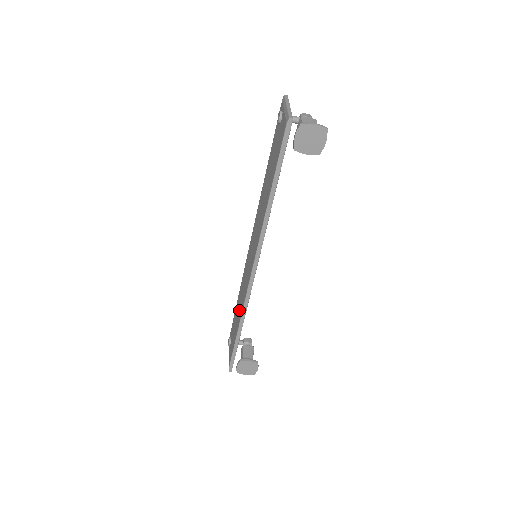
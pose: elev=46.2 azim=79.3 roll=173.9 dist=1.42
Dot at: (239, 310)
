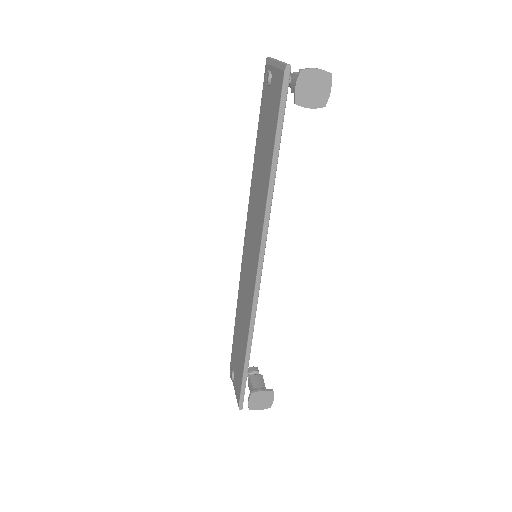
Dot at: (242, 329)
